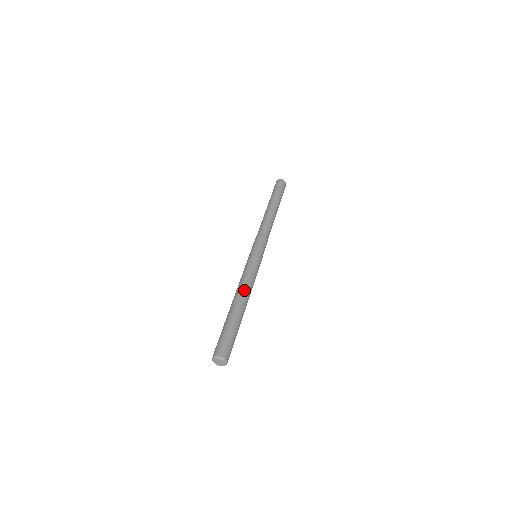
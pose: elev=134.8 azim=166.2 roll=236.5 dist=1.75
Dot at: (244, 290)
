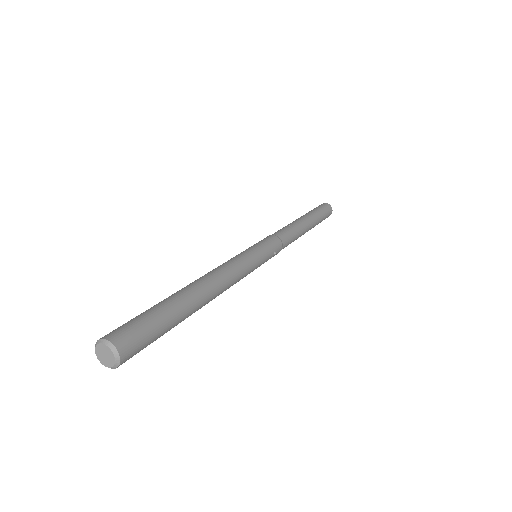
Dot at: (218, 281)
